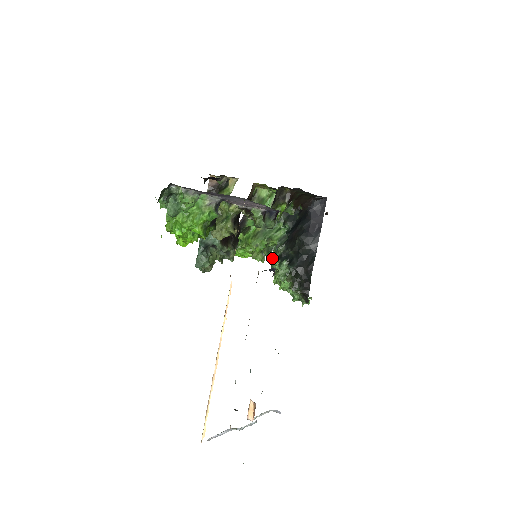
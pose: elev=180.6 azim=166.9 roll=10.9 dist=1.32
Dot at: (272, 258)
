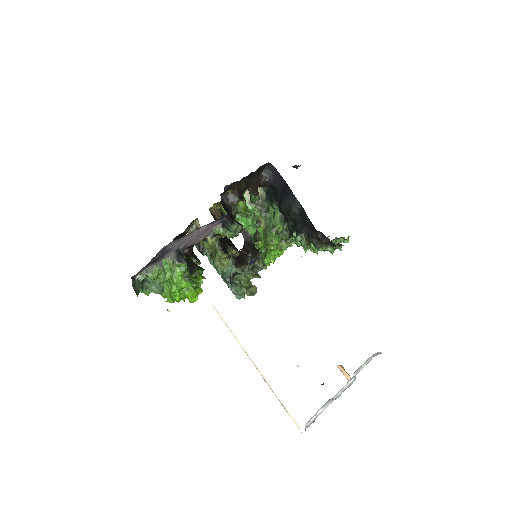
Dot at: occluded
